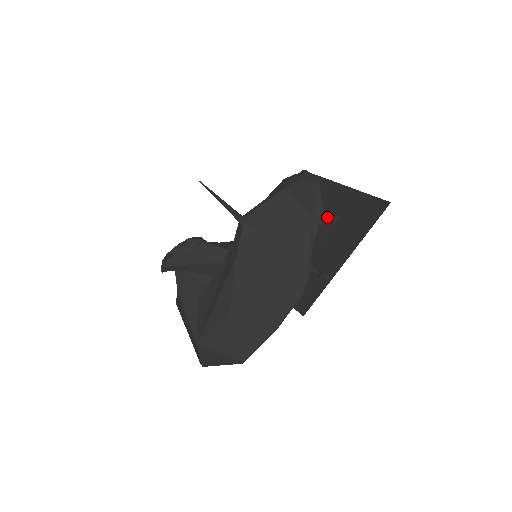
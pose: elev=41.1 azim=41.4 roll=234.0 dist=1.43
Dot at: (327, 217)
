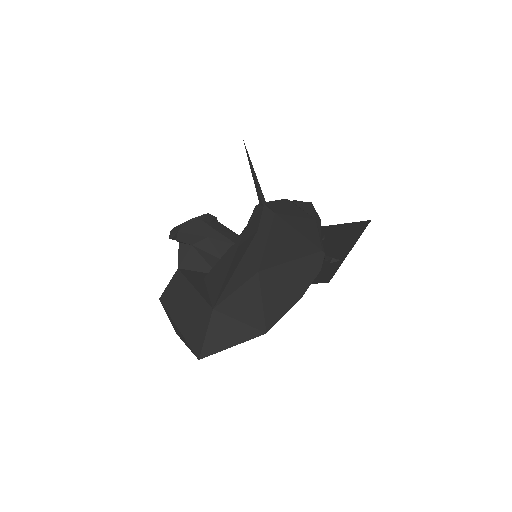
Dot at: occluded
